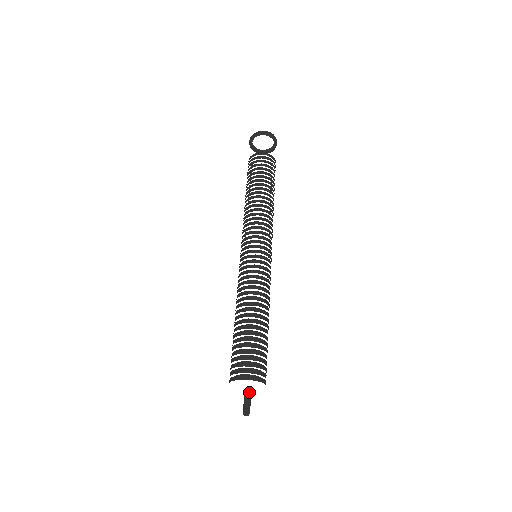
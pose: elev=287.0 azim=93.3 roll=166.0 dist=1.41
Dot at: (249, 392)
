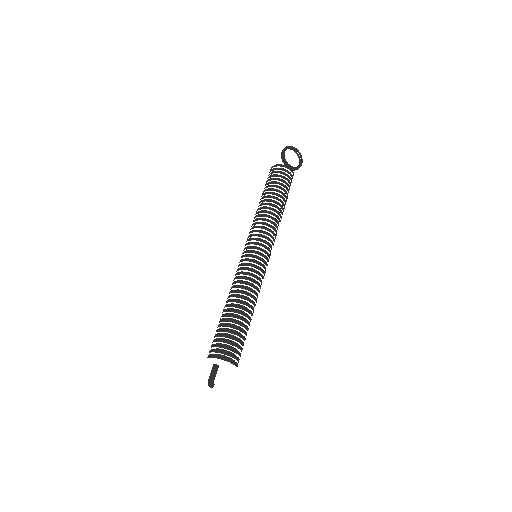
Dot at: (217, 368)
